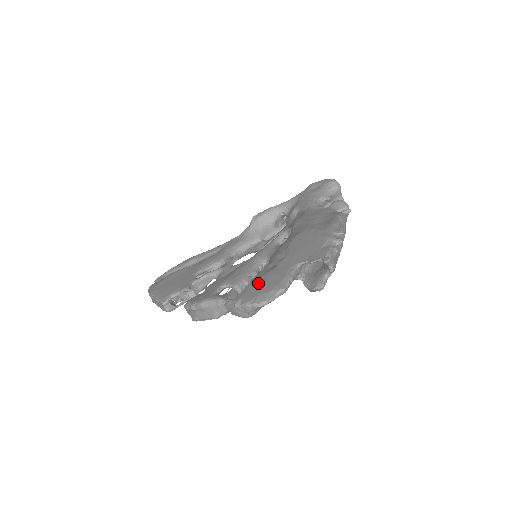
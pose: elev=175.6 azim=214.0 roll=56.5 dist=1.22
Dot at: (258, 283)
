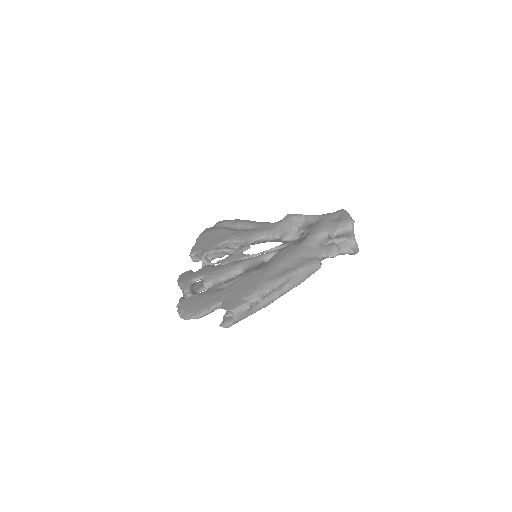
Dot at: (197, 298)
